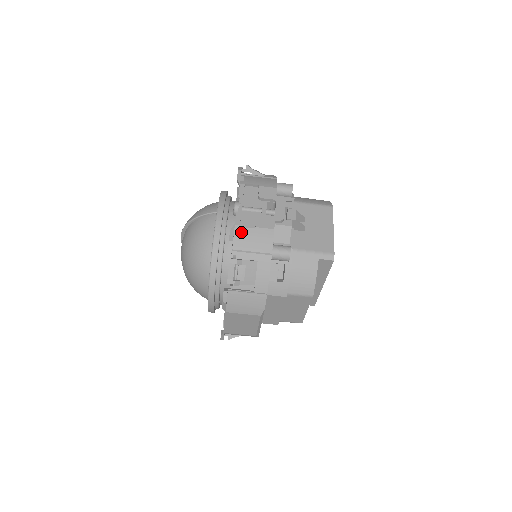
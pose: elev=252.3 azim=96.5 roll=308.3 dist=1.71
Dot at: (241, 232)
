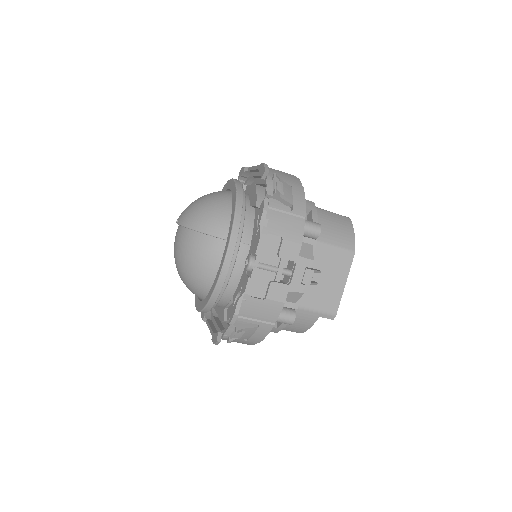
Dot at: (249, 302)
